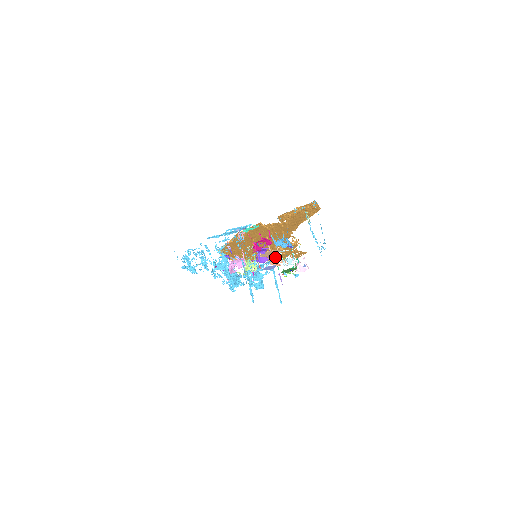
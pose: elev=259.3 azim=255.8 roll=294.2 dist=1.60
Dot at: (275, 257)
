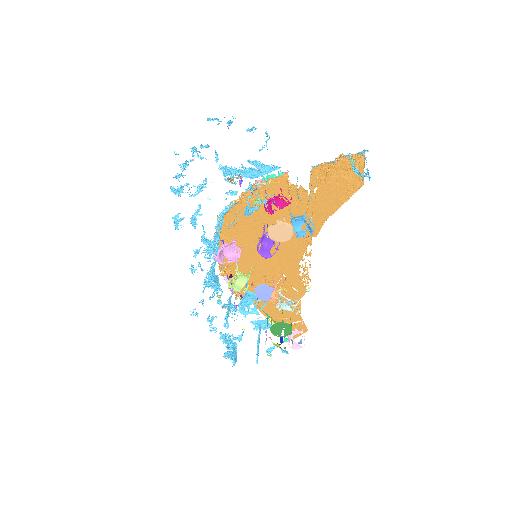
Dot at: (268, 312)
